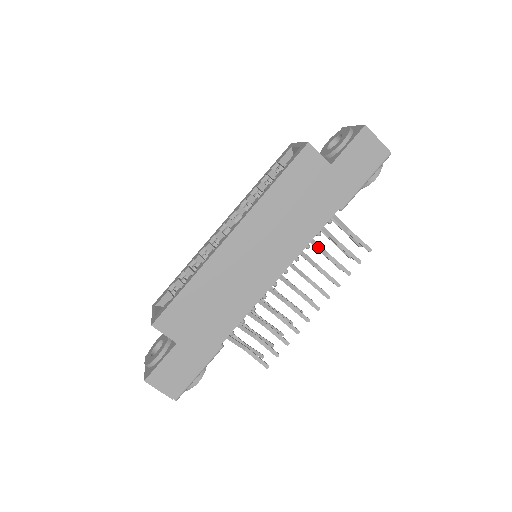
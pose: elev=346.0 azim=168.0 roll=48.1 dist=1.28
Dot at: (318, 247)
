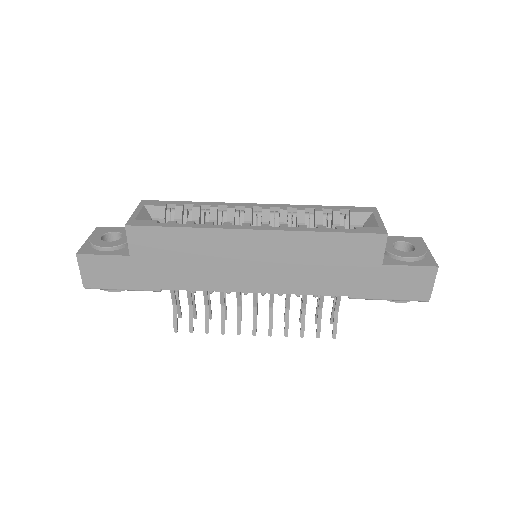
Dot at: (304, 298)
